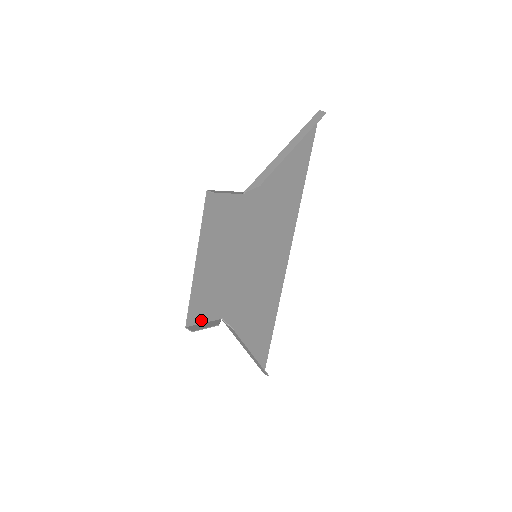
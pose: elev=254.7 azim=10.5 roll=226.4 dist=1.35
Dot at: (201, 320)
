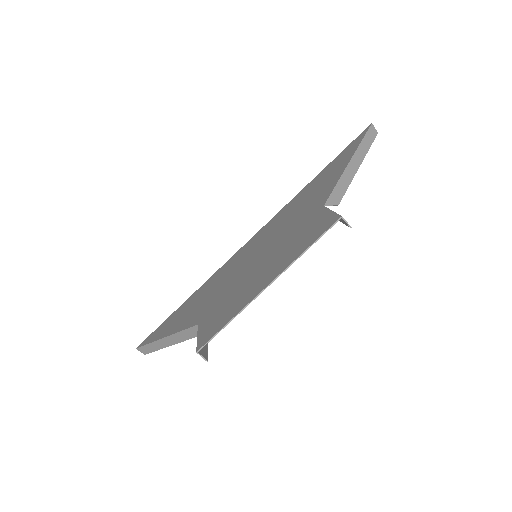
Dot at: (202, 336)
